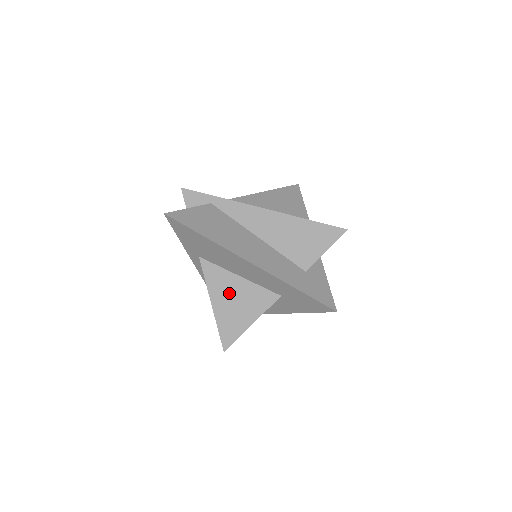
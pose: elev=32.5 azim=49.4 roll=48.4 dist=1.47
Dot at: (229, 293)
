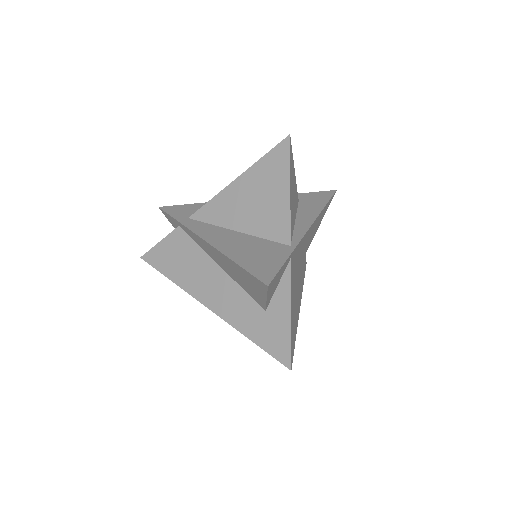
Dot at: occluded
